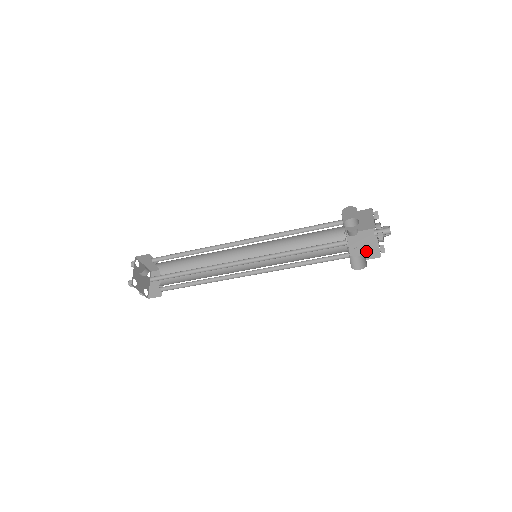
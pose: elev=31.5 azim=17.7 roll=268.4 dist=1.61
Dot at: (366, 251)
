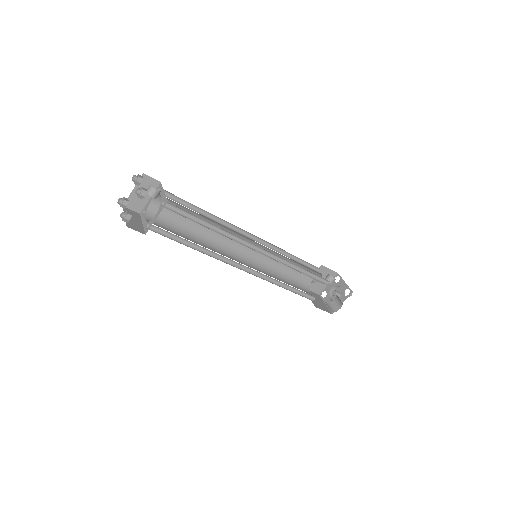
Dot at: (321, 305)
